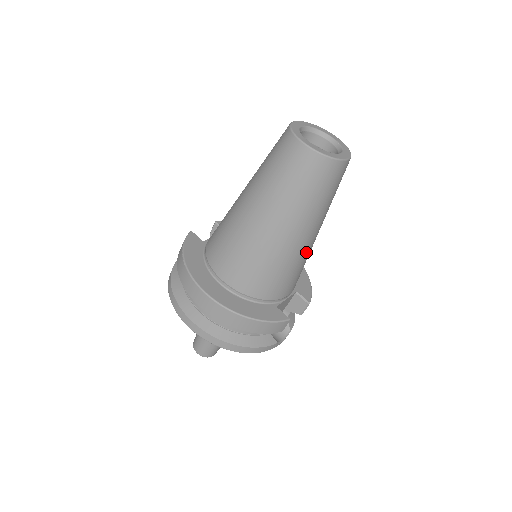
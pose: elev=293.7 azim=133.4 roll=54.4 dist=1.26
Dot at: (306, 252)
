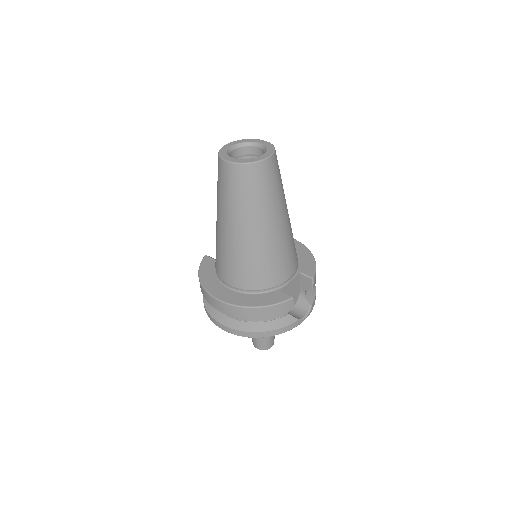
Dot at: (281, 239)
